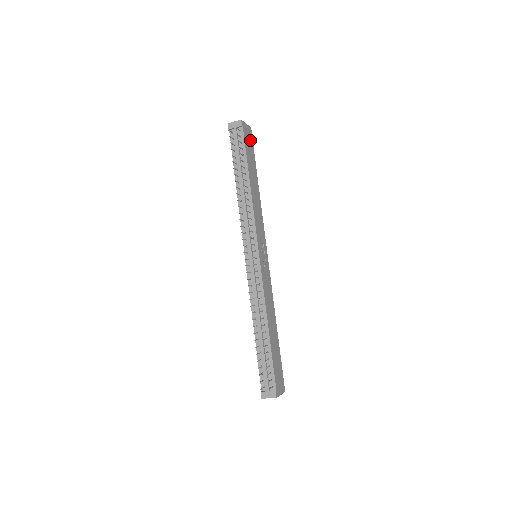
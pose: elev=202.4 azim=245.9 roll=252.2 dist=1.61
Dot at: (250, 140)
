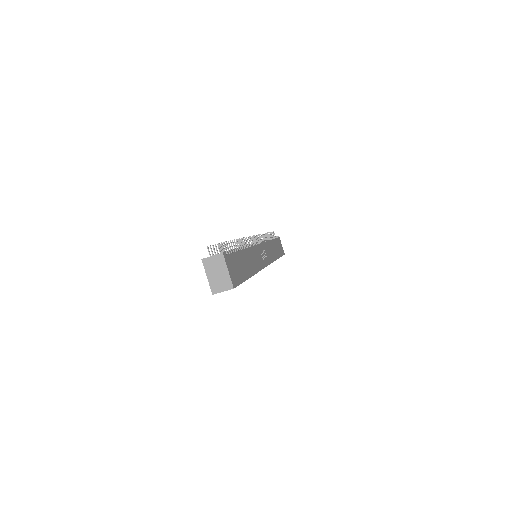
Dot at: (281, 250)
